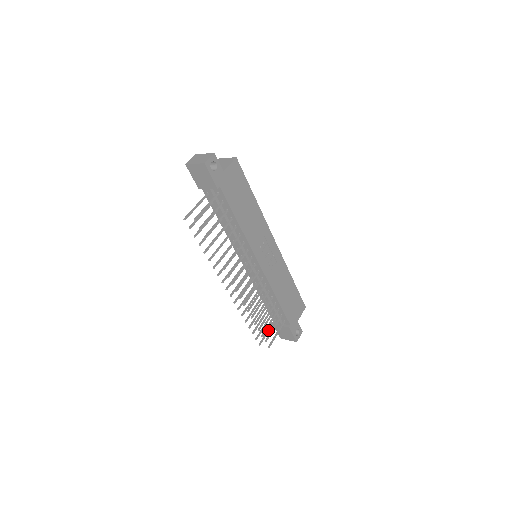
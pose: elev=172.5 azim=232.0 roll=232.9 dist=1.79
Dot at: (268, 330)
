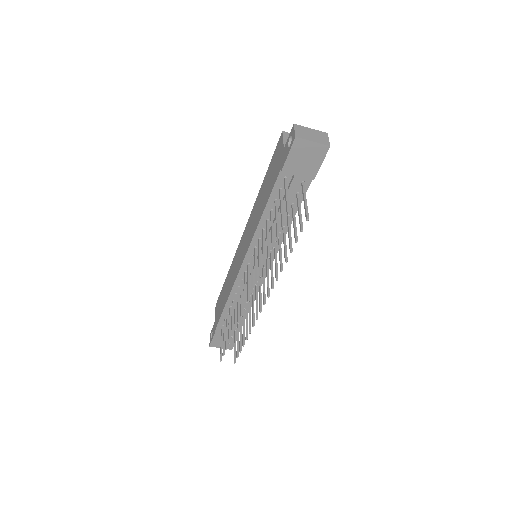
Dot at: occluded
